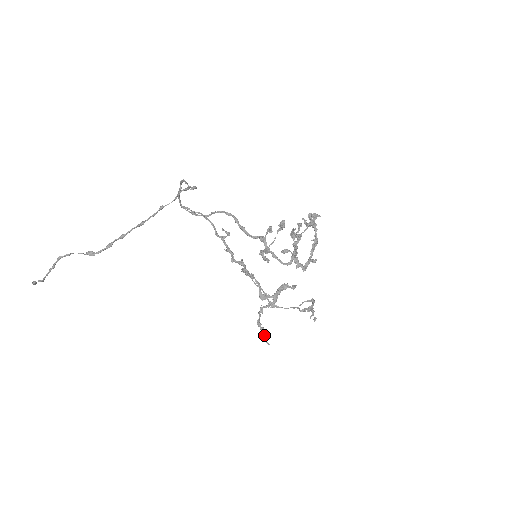
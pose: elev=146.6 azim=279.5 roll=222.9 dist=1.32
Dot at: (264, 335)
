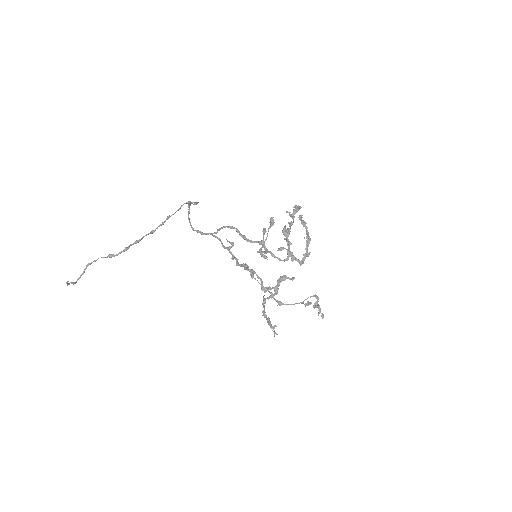
Dot at: (272, 328)
